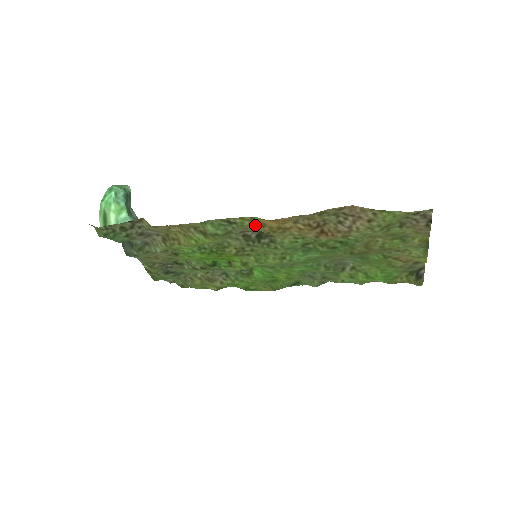
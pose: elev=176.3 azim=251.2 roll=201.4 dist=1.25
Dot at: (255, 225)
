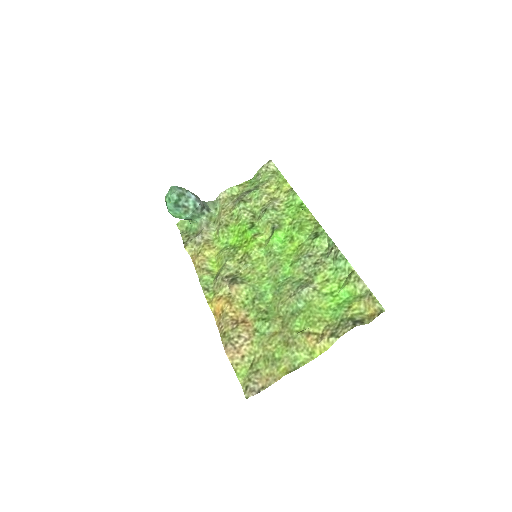
Dot at: (218, 294)
